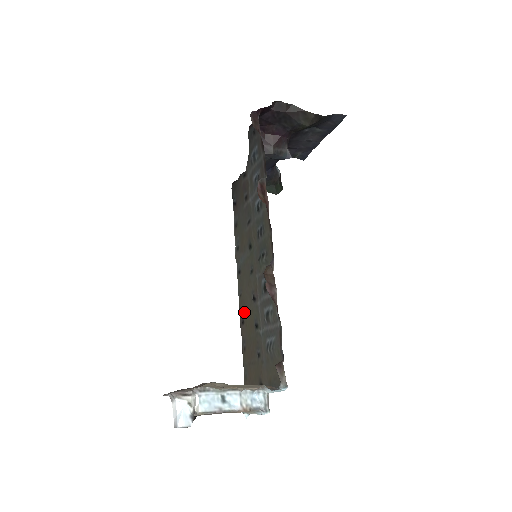
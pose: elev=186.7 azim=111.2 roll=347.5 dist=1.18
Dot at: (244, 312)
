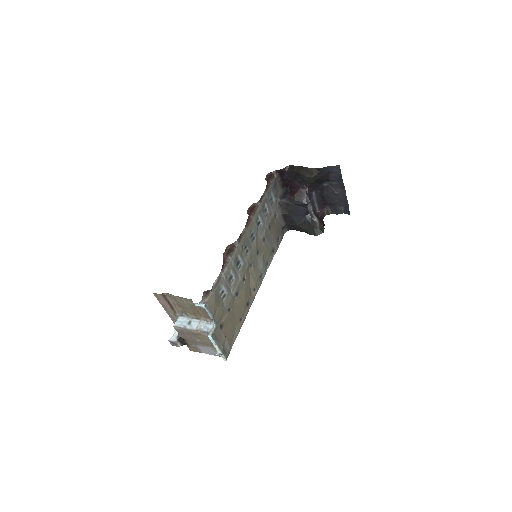
Dot at: (249, 297)
